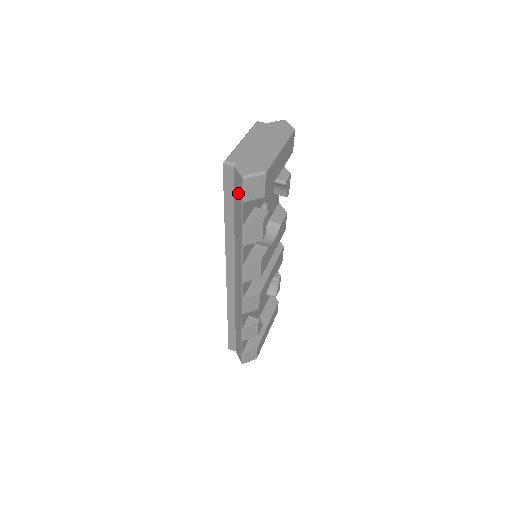
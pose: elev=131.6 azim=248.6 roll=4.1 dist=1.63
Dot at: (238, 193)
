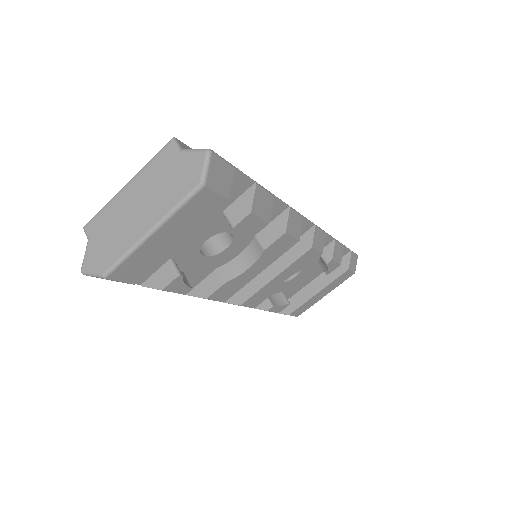
Dot at: occluded
